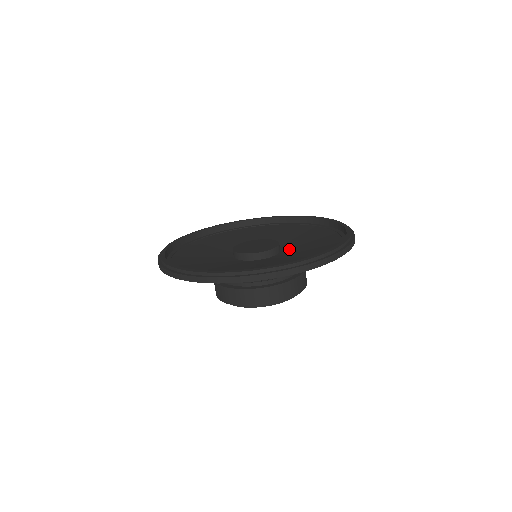
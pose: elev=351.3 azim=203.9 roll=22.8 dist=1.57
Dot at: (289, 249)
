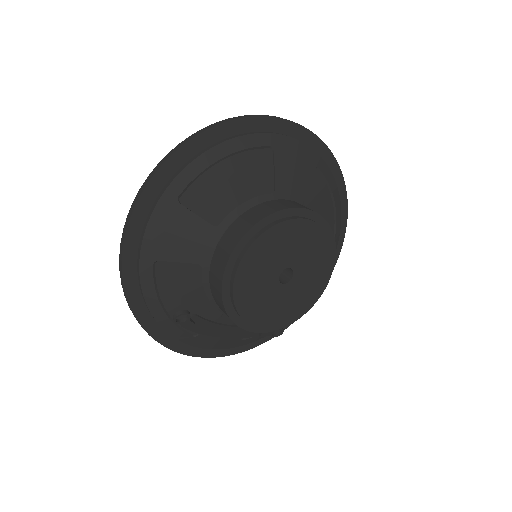
Dot at: occluded
